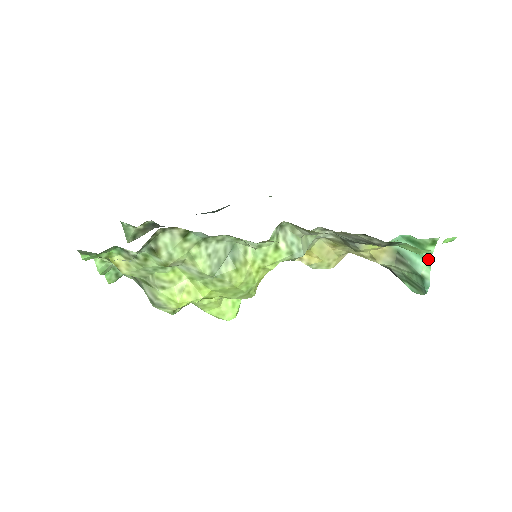
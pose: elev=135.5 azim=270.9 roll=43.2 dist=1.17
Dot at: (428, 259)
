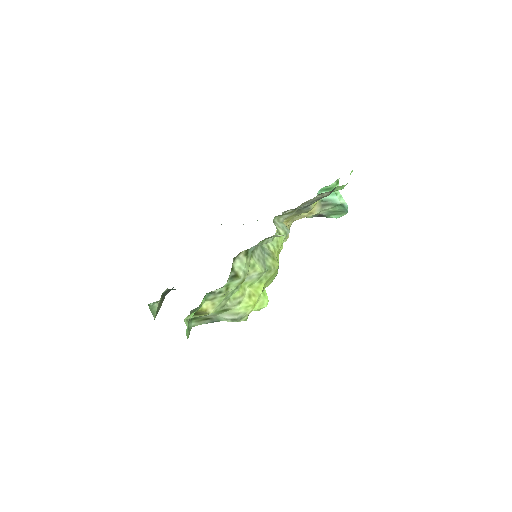
Dot at: (338, 193)
